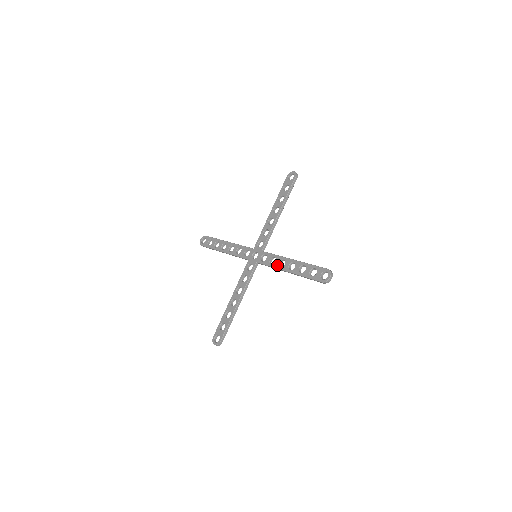
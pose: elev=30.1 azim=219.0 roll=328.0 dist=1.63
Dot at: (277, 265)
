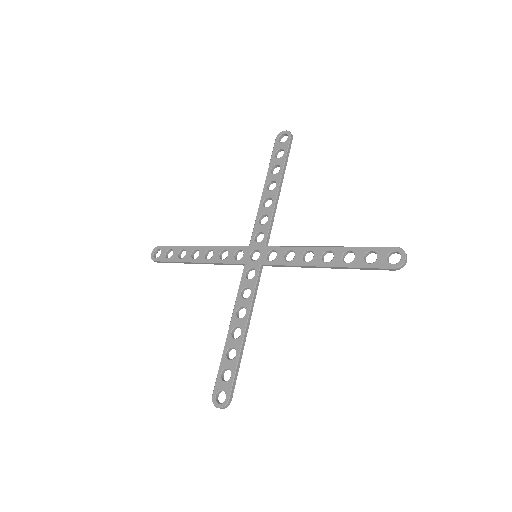
Dot at: (300, 260)
